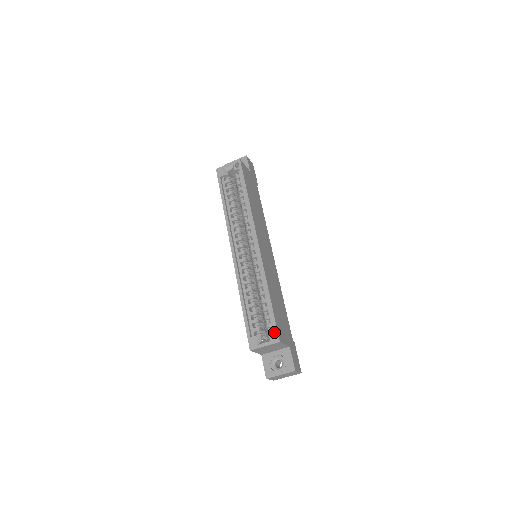
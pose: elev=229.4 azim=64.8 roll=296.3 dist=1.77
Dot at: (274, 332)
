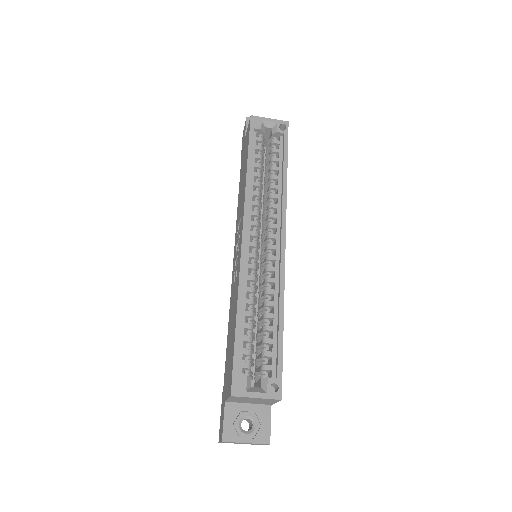
Dot at: (277, 381)
